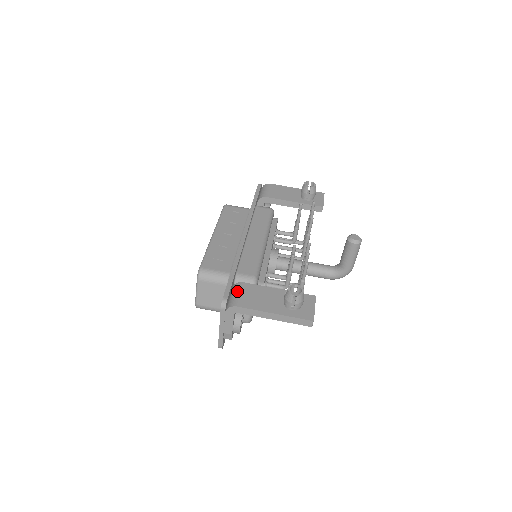
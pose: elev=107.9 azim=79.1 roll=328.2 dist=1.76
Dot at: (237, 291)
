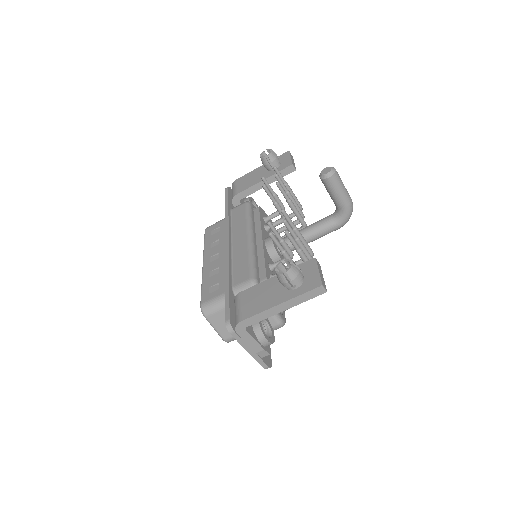
Dot at: (236, 305)
